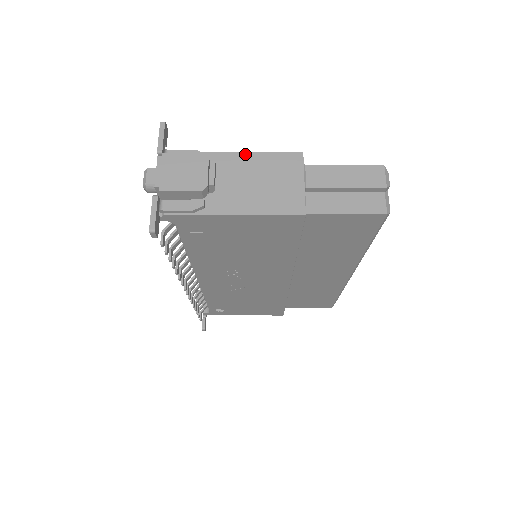
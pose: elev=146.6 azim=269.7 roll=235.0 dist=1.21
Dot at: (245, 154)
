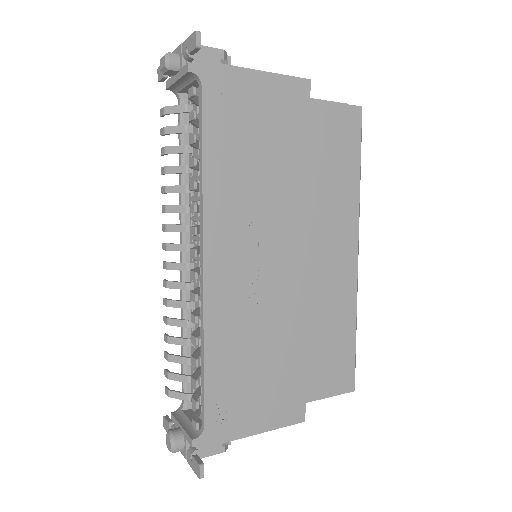
Dot at: occluded
